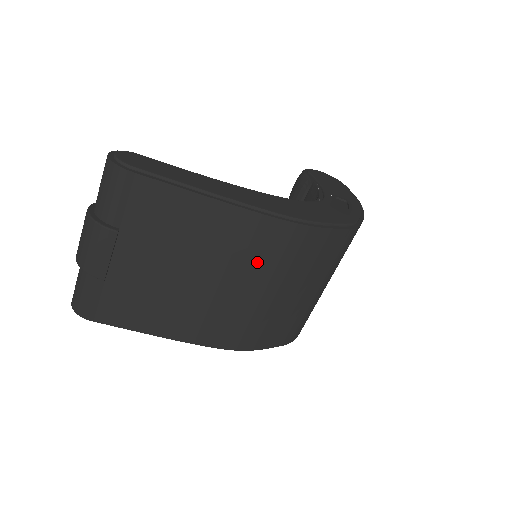
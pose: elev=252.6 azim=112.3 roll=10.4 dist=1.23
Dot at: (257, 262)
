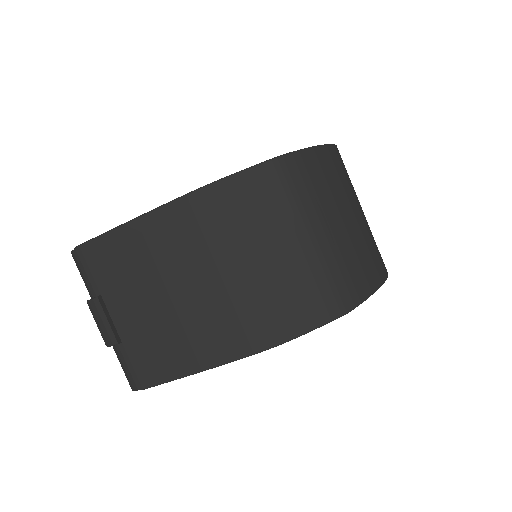
Dot at: (203, 246)
